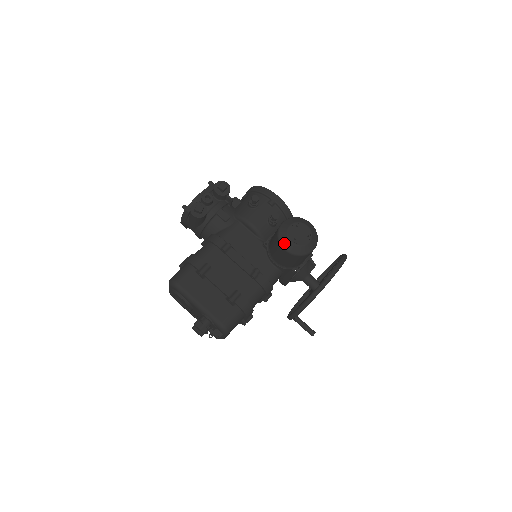
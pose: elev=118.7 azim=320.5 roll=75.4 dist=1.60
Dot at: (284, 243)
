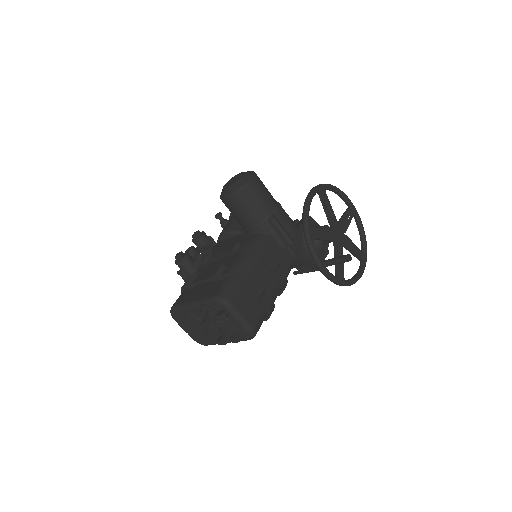
Dot at: (224, 195)
